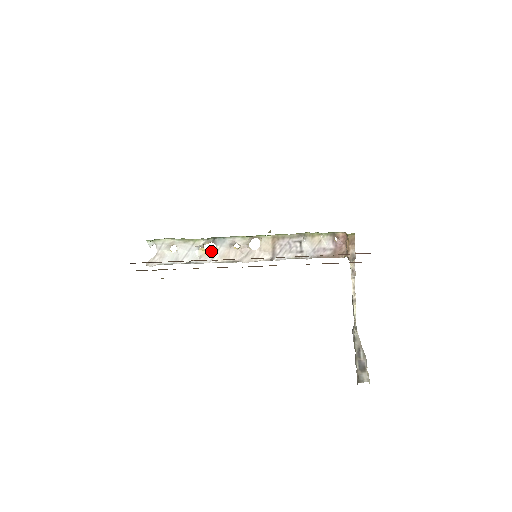
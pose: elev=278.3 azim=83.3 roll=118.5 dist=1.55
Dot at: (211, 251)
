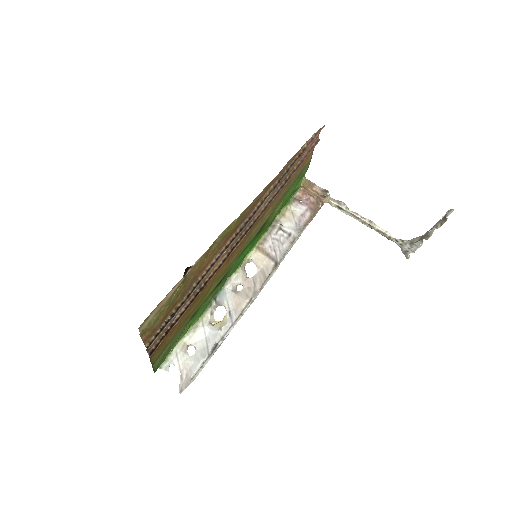
Dot at: (224, 316)
